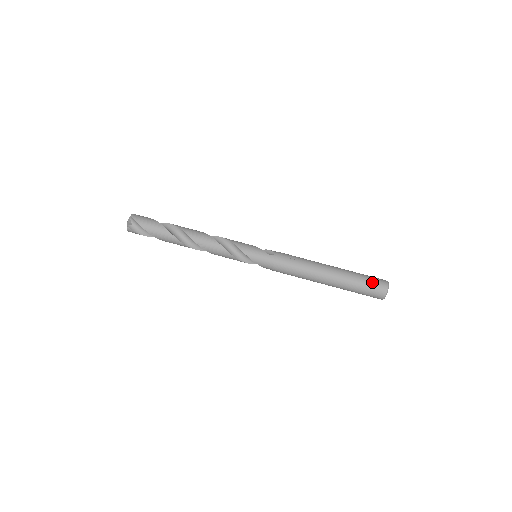
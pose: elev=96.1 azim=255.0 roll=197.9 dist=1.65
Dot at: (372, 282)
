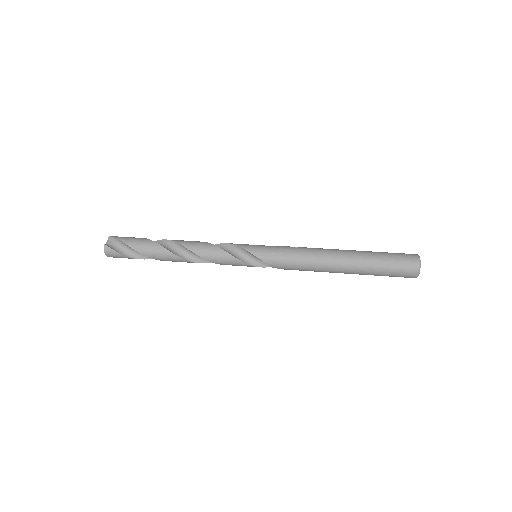
Dot at: (398, 254)
